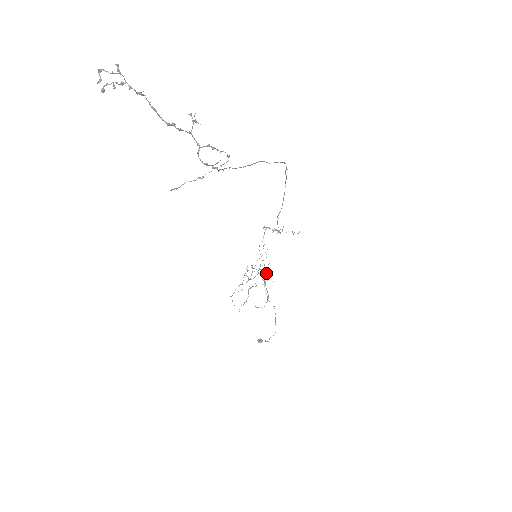
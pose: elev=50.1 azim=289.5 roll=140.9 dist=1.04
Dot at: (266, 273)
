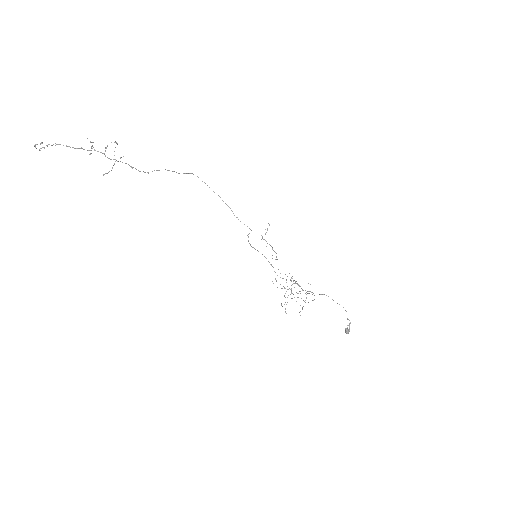
Dot at: (295, 281)
